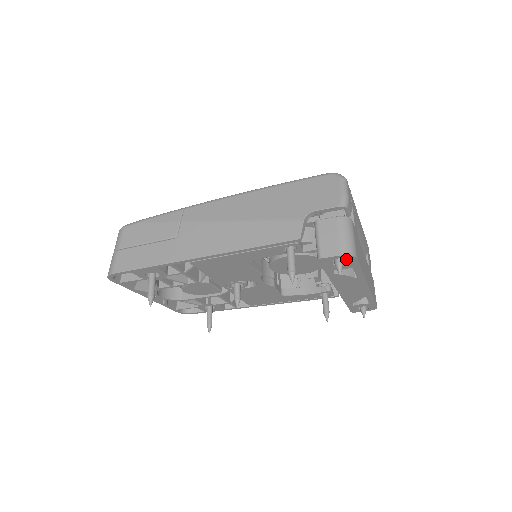
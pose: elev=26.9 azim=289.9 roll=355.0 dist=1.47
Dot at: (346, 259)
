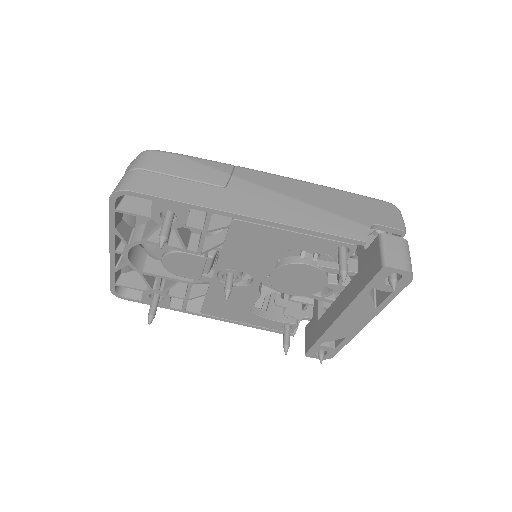
Dot at: (403, 278)
